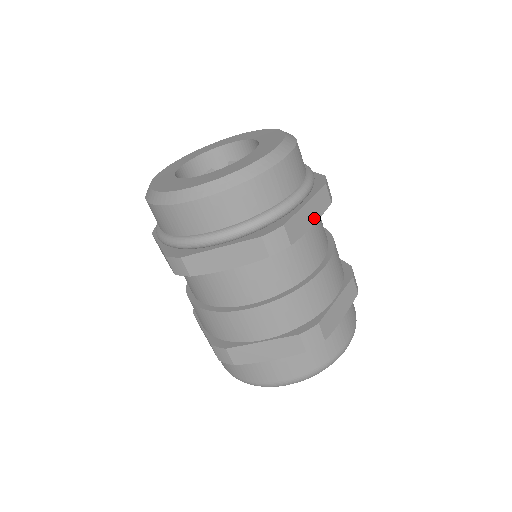
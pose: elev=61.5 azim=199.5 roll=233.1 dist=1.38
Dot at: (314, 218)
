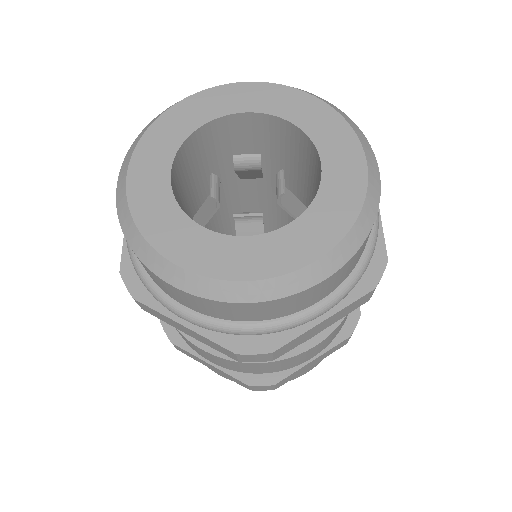
Dot at: occluded
